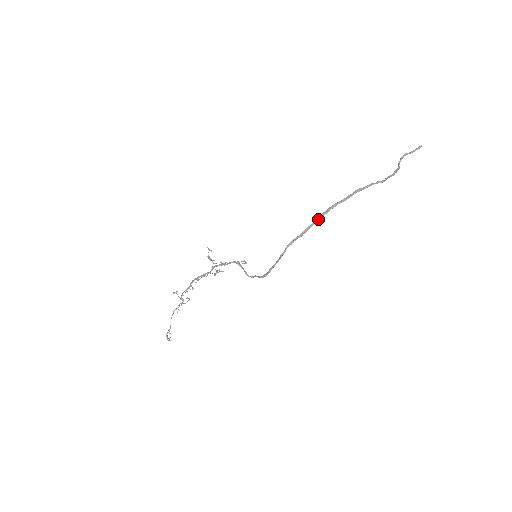
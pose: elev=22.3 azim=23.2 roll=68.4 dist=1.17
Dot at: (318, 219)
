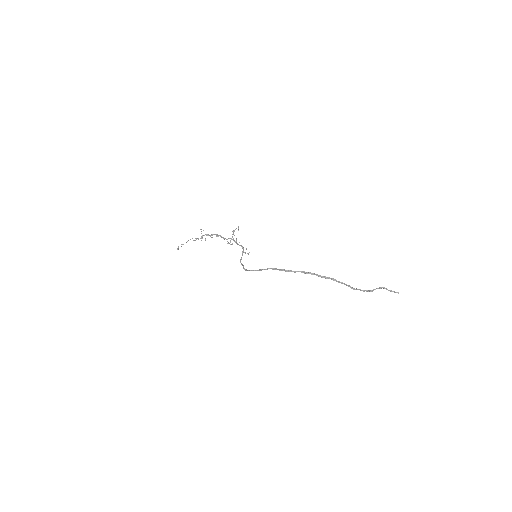
Dot at: occluded
